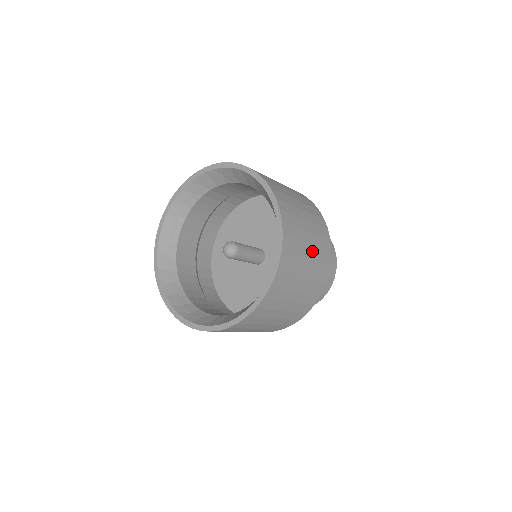
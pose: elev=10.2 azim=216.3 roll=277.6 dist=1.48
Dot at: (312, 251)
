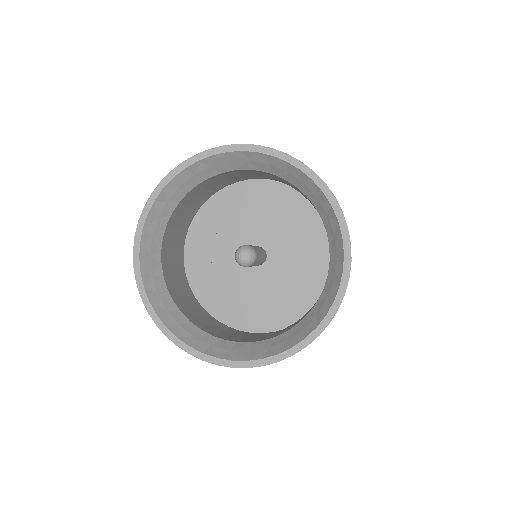
Dot at: occluded
